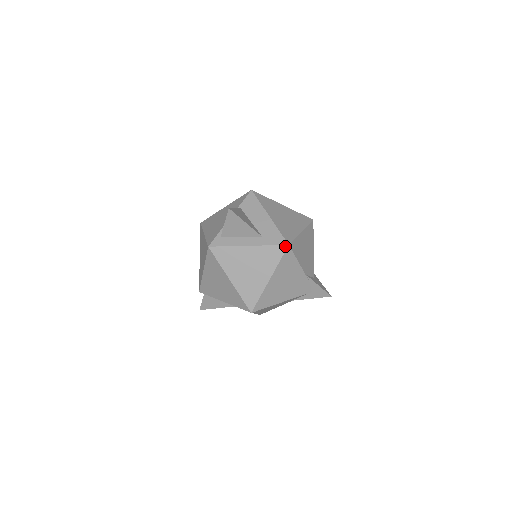
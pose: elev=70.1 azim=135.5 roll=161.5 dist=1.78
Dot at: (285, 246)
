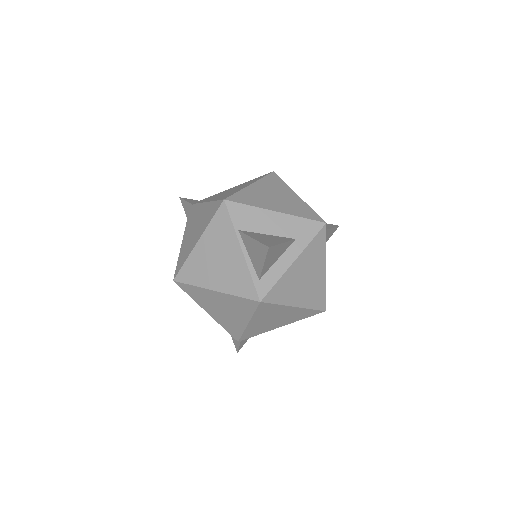
Dot at: (324, 227)
